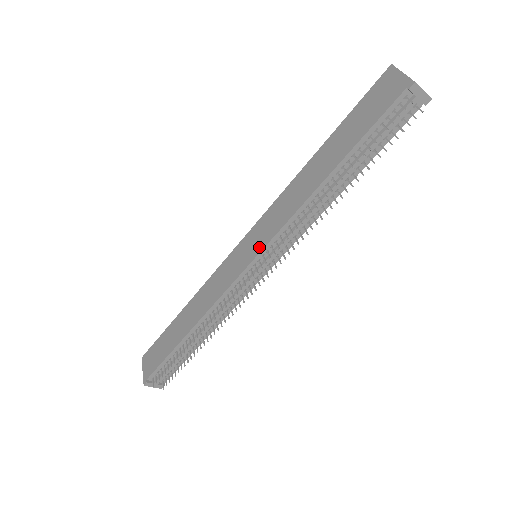
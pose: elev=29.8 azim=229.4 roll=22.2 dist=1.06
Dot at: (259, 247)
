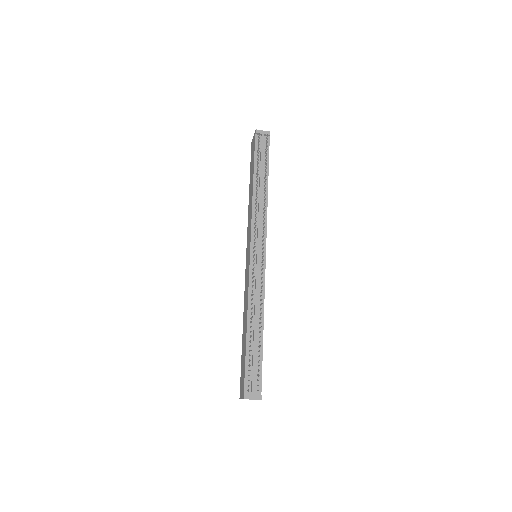
Dot at: (249, 243)
